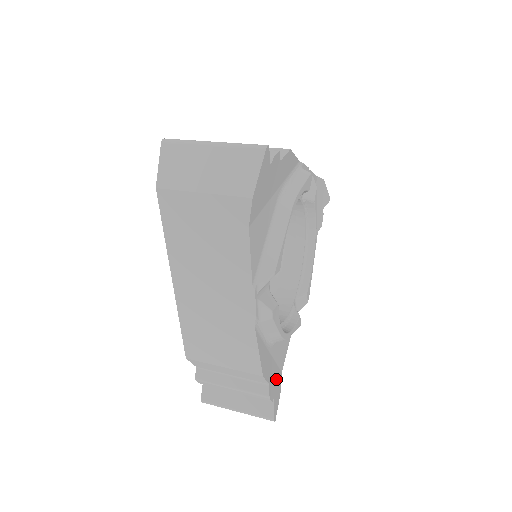
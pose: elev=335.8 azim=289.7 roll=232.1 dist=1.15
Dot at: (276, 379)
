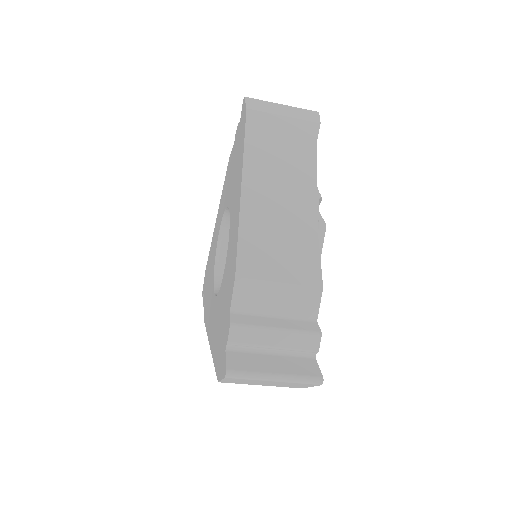
Dot at: occluded
